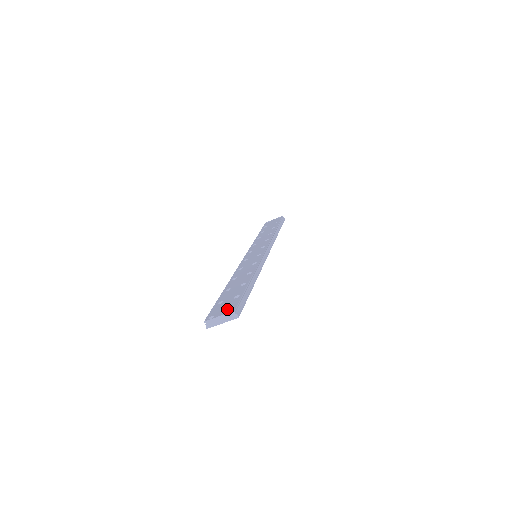
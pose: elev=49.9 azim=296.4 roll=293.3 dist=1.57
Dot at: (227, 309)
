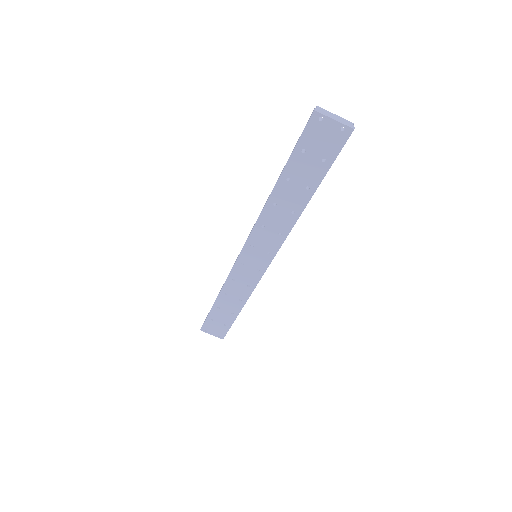
Dot at: occluded
